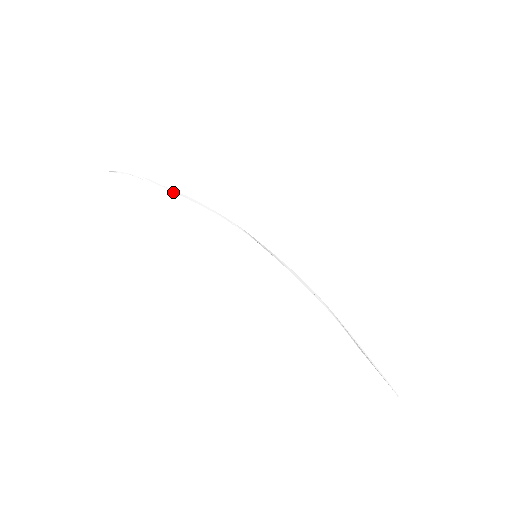
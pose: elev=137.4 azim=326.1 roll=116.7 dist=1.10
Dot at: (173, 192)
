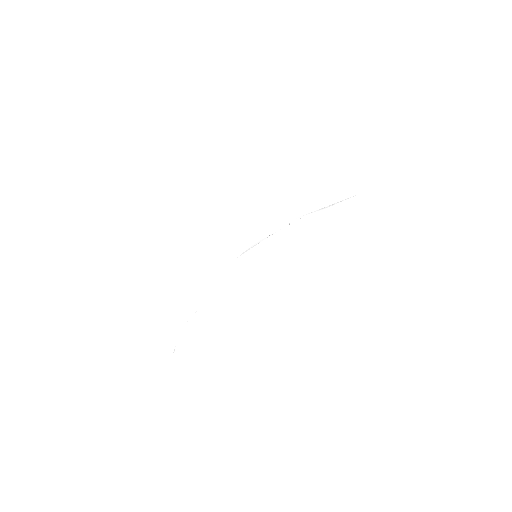
Dot at: (202, 301)
